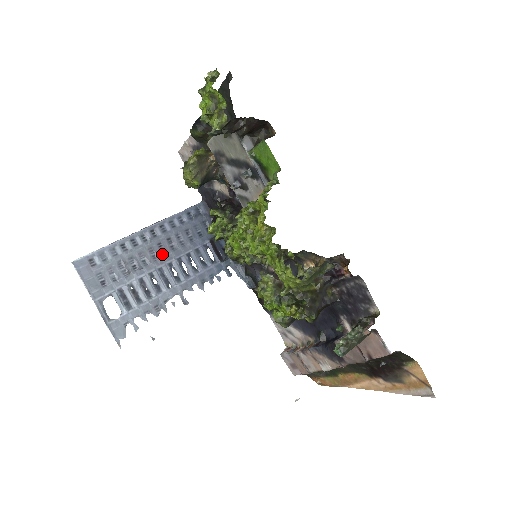
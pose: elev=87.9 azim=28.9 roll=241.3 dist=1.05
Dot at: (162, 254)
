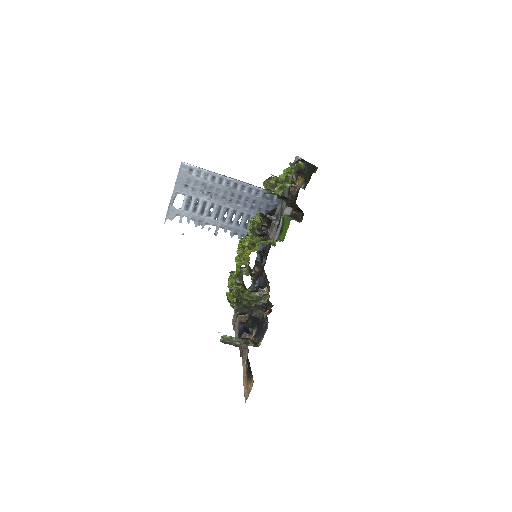
Dot at: (229, 200)
